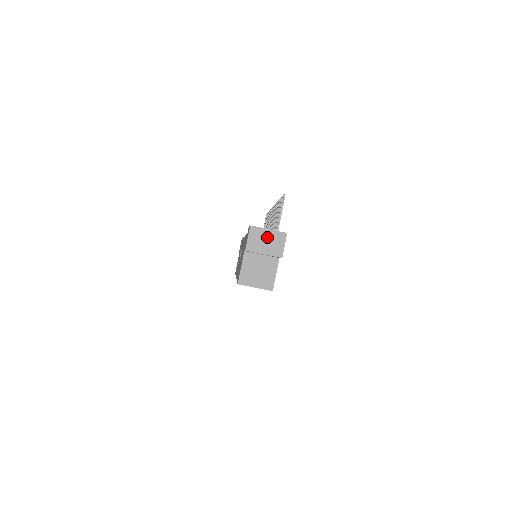
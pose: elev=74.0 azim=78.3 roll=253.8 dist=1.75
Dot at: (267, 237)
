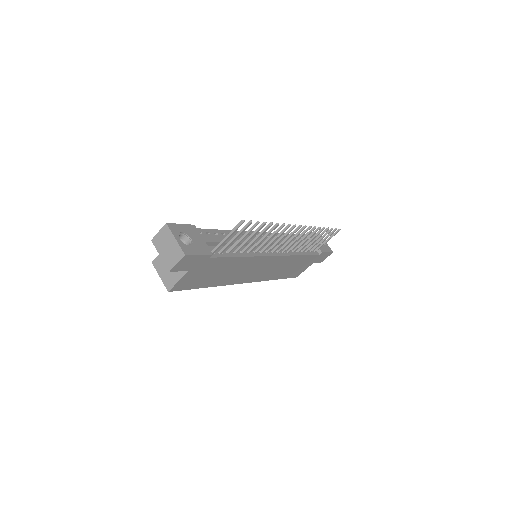
Dot at: (170, 244)
